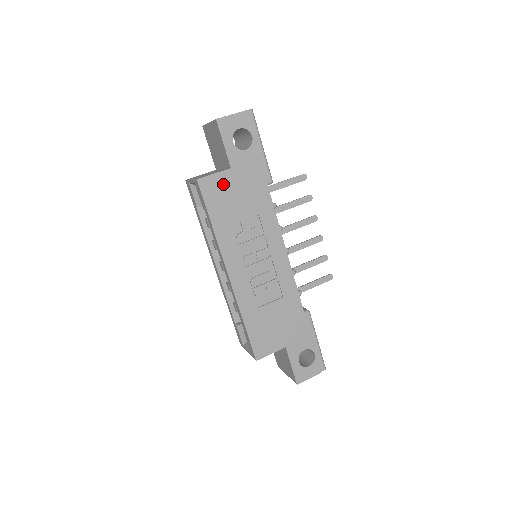
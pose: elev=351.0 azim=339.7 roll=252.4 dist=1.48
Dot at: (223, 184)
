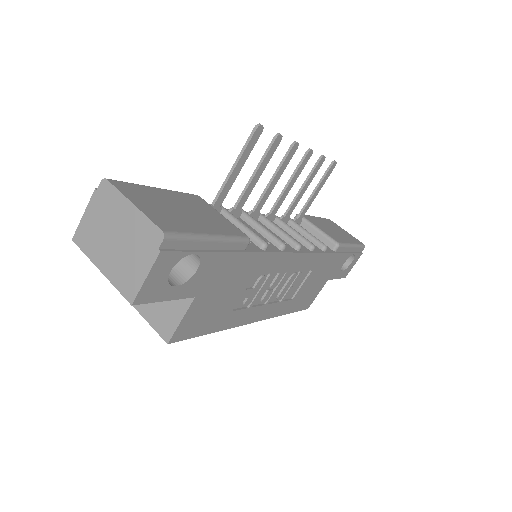
Dot at: (198, 311)
